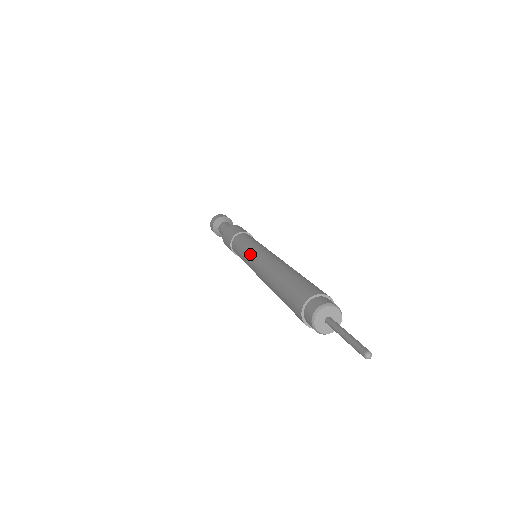
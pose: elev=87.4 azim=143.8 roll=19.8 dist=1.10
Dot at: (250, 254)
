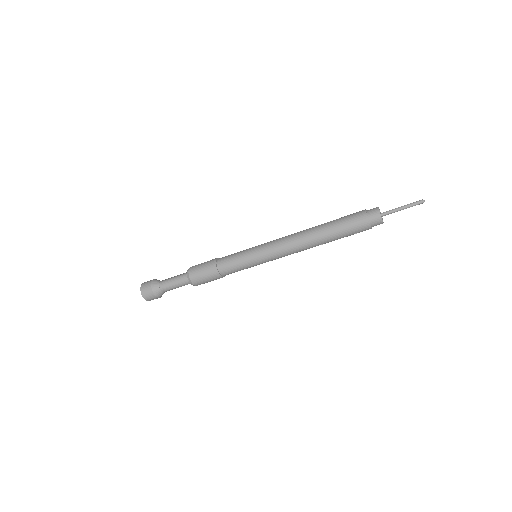
Dot at: (265, 252)
